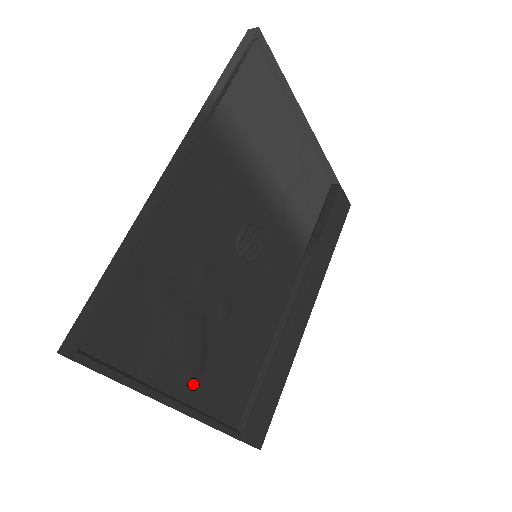
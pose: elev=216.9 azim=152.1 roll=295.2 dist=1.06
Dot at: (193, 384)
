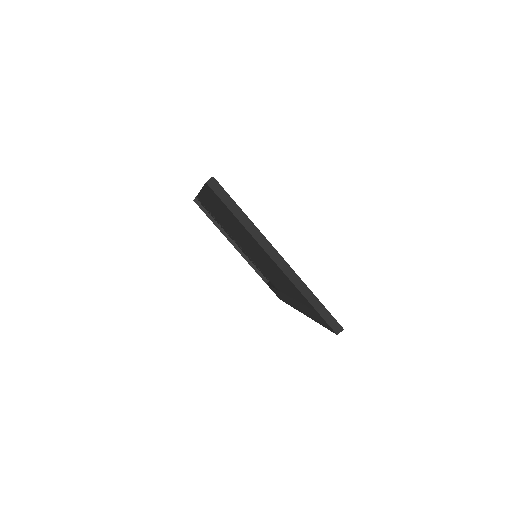
Dot at: occluded
